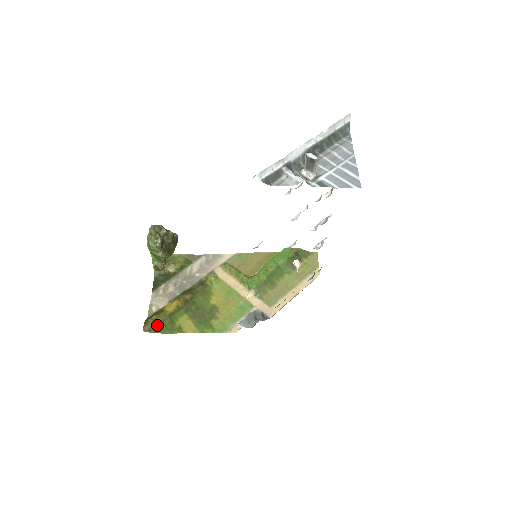
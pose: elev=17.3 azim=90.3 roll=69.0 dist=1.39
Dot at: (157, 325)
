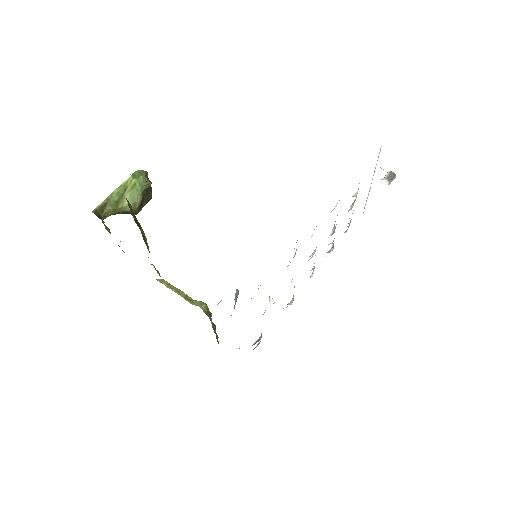
Dot at: (133, 216)
